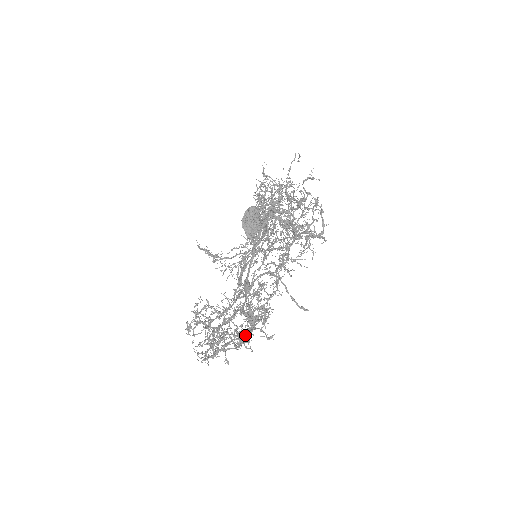
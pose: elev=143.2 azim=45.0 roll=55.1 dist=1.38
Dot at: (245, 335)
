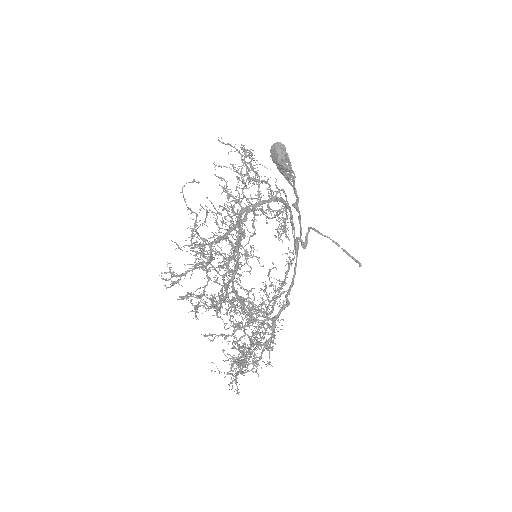
Dot at: (255, 357)
